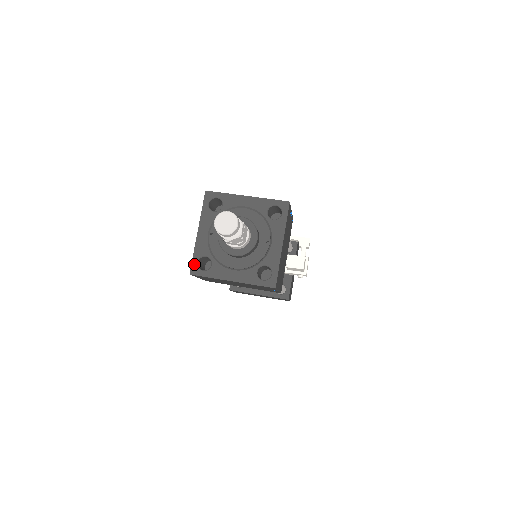
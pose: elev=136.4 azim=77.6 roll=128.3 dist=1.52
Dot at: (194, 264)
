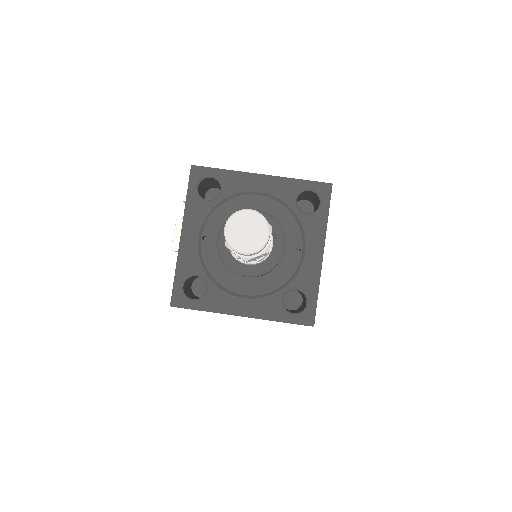
Dot at: (177, 289)
